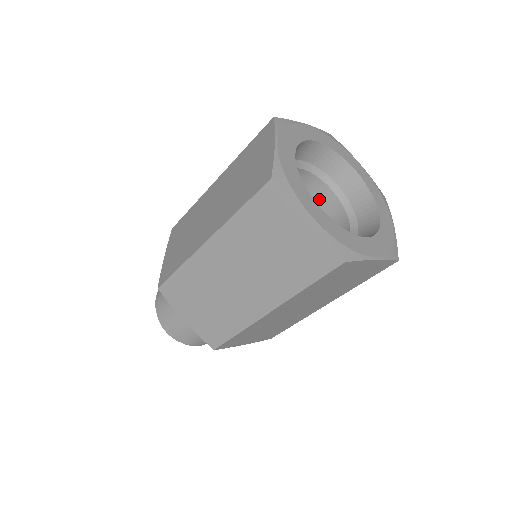
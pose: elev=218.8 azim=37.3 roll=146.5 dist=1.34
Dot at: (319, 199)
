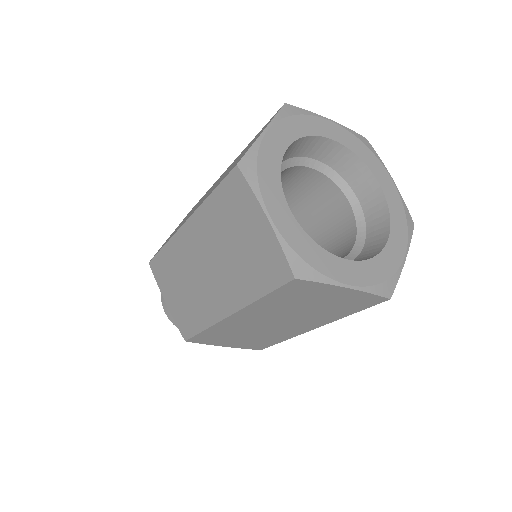
Dot at: (299, 178)
